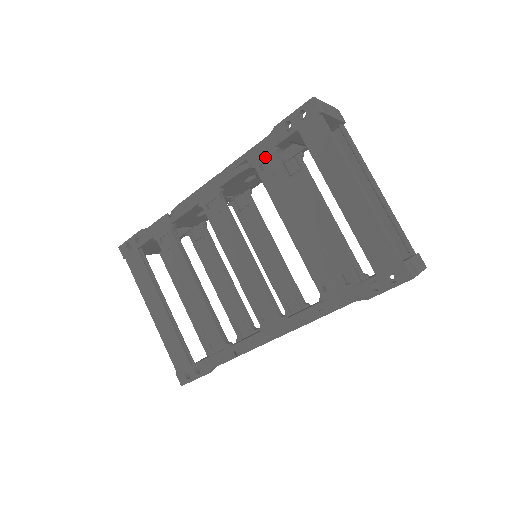
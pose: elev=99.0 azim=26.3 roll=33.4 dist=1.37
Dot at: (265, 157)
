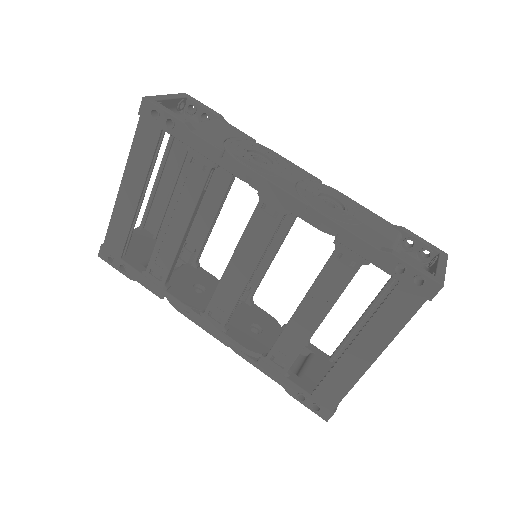
Dot at: (353, 256)
